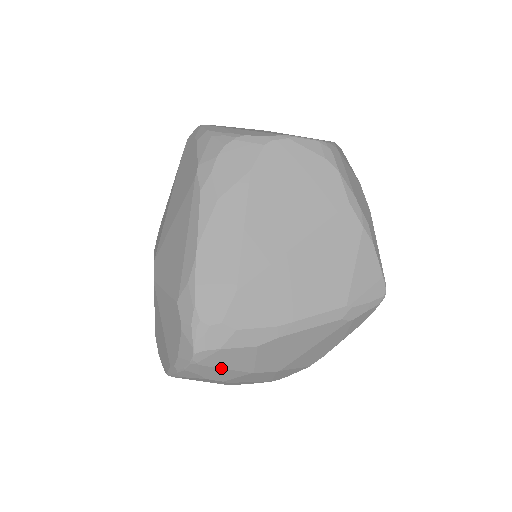
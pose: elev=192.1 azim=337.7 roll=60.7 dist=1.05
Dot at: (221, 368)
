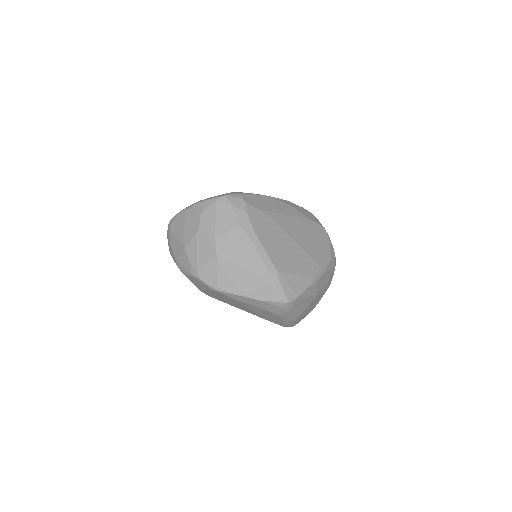
Dot at: (216, 216)
